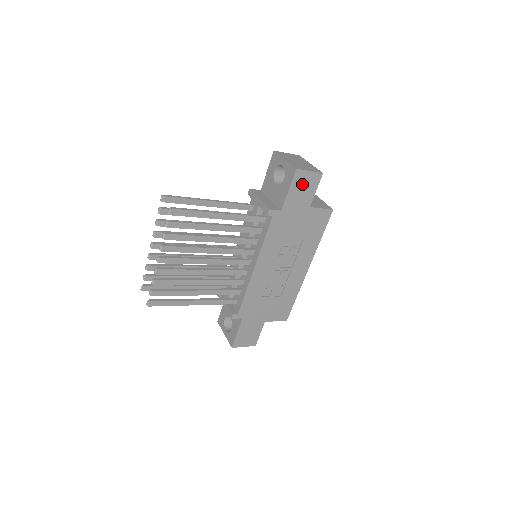
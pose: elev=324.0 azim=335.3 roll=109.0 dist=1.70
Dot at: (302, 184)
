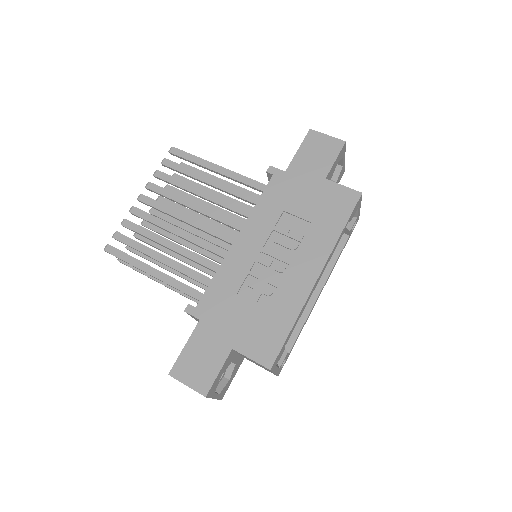
Dot at: (316, 148)
